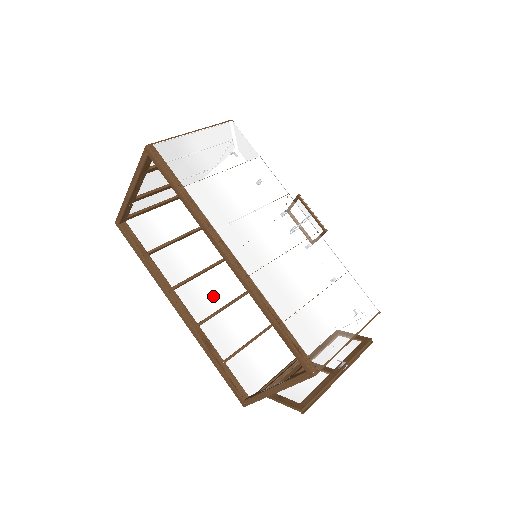
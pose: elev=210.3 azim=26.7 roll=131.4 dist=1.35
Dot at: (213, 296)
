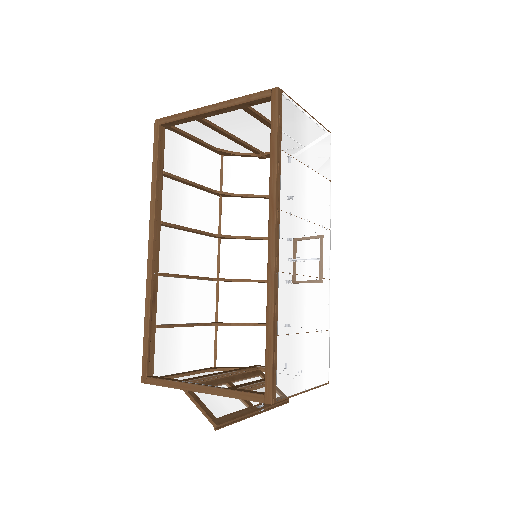
Dot at: (183, 258)
